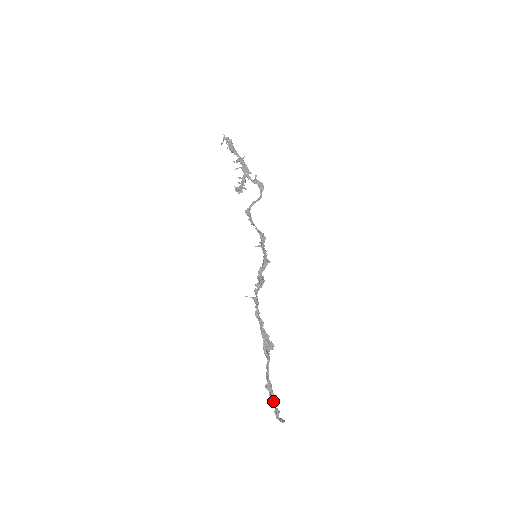
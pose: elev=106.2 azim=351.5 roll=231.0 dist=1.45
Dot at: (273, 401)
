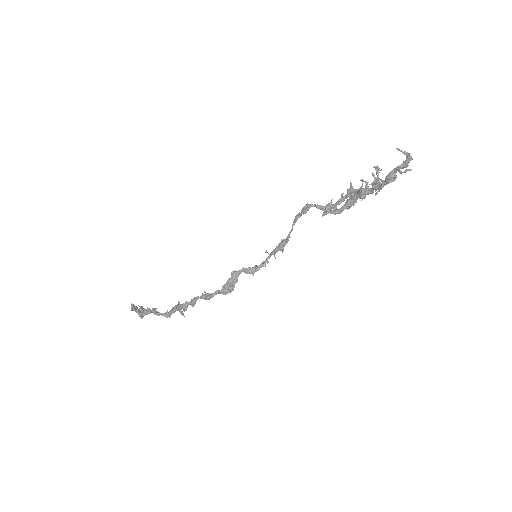
Dot at: (140, 317)
